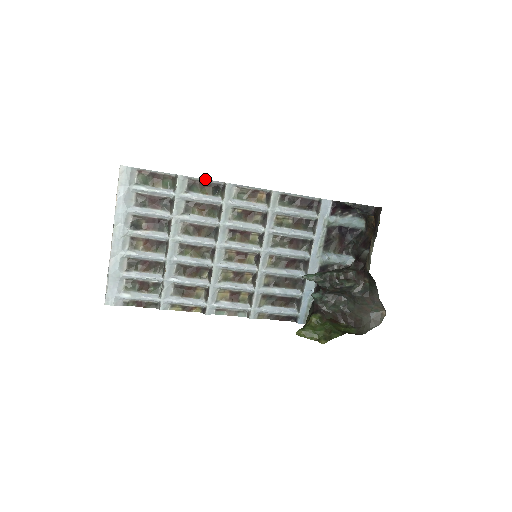
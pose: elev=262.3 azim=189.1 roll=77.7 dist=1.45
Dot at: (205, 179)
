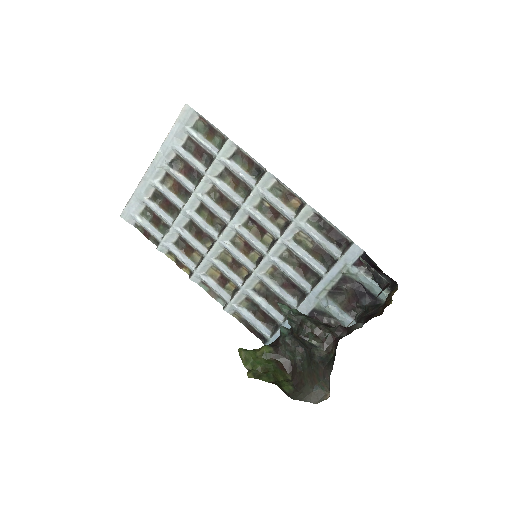
Dot at: occluded
